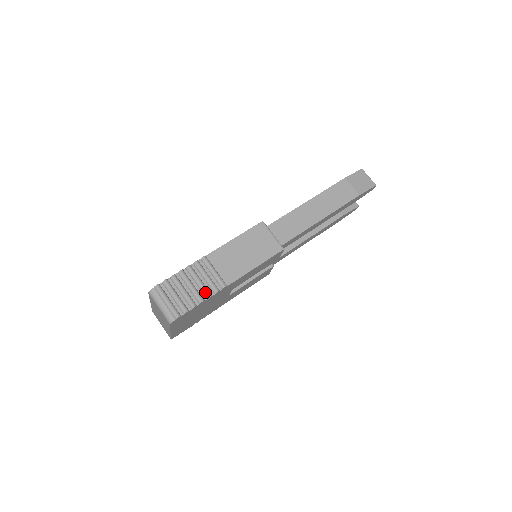
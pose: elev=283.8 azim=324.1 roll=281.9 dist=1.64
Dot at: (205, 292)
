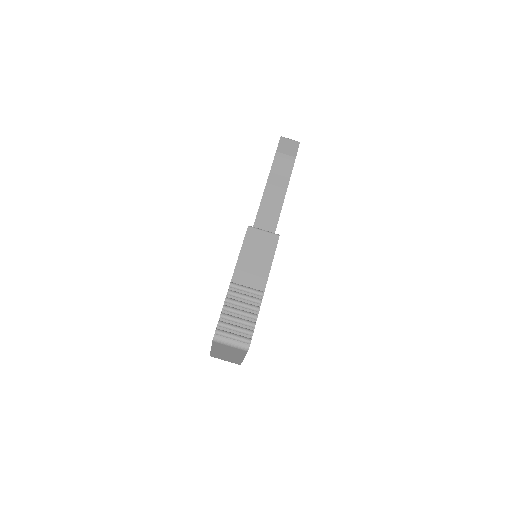
Dot at: (254, 308)
